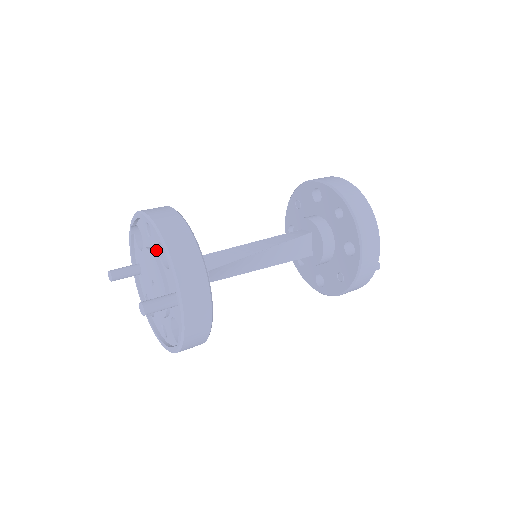
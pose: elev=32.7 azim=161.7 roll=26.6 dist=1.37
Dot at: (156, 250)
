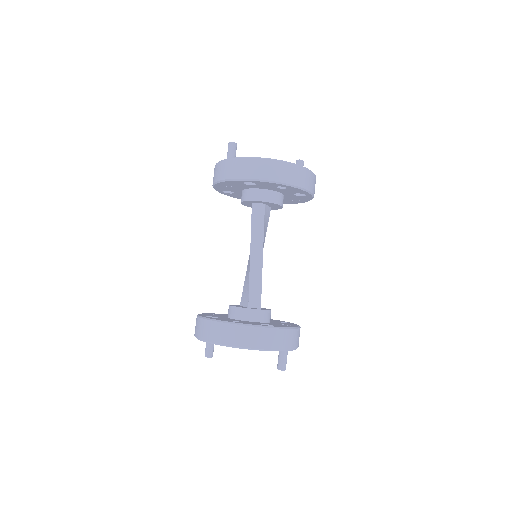
Dot at: occluded
